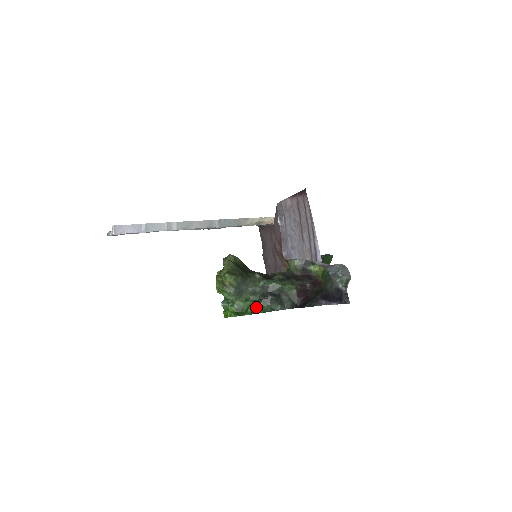
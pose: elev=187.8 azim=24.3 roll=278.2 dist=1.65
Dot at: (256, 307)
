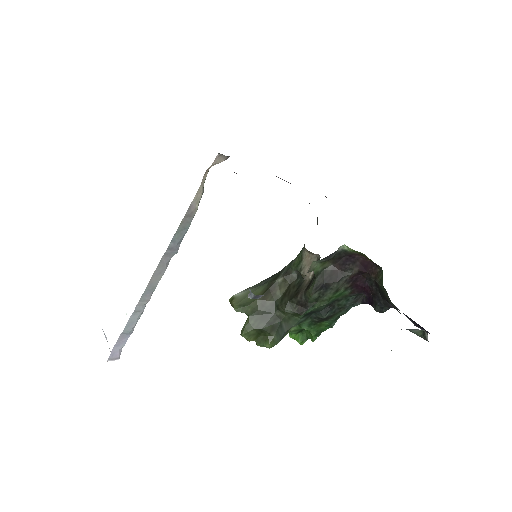
Dot at: (317, 327)
